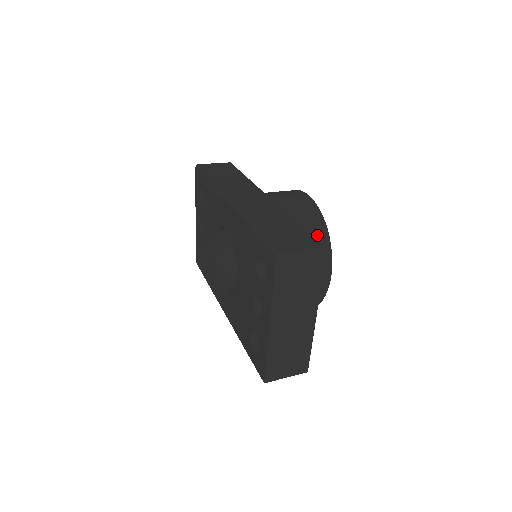
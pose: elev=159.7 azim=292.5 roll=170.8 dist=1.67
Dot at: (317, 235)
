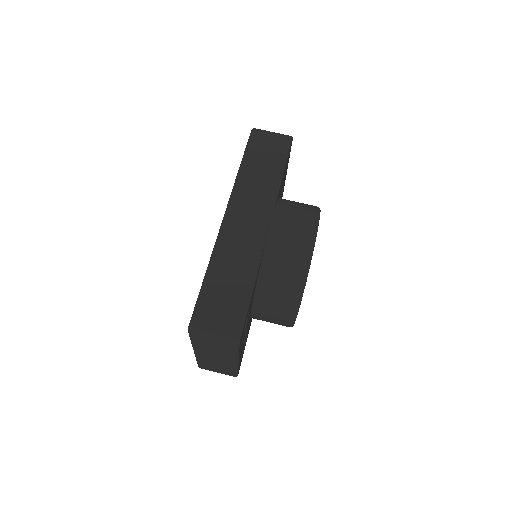
Dot at: (289, 290)
